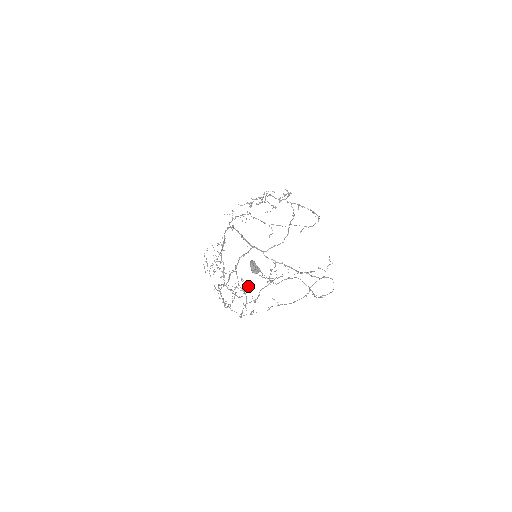
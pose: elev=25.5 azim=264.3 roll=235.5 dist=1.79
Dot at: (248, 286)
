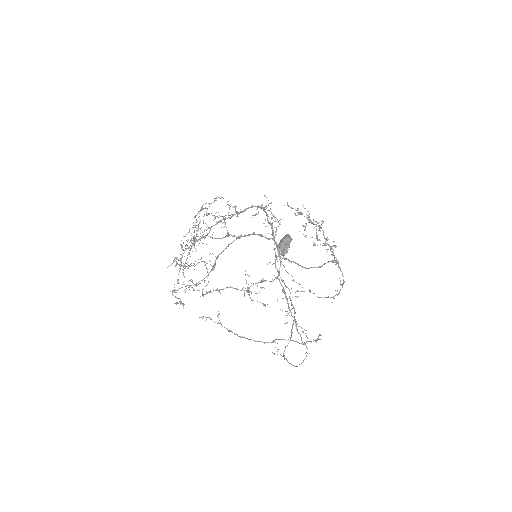
Dot at: occluded
